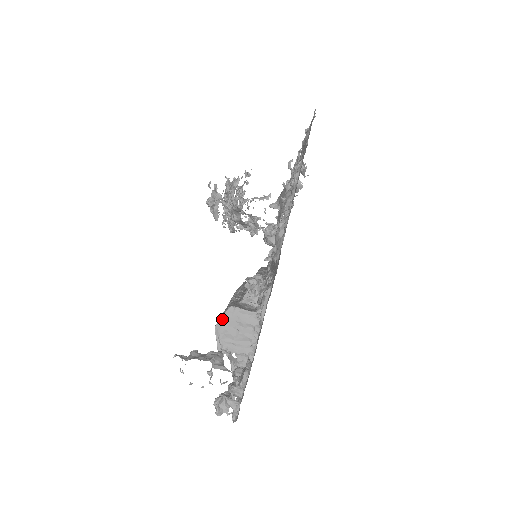
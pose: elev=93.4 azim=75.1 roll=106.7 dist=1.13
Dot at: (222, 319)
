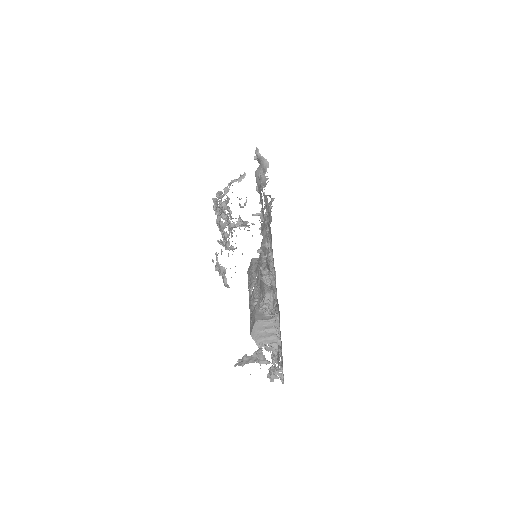
Dot at: (253, 330)
